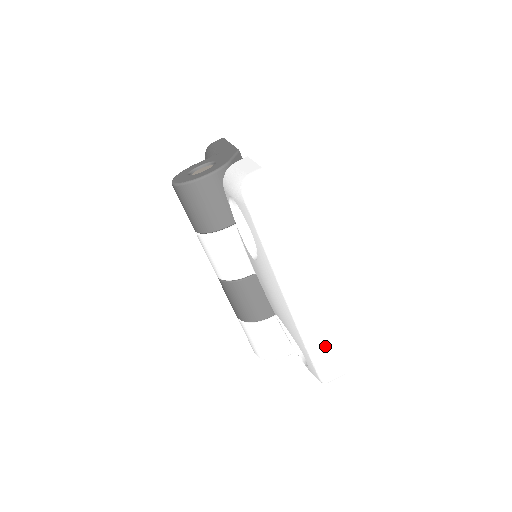
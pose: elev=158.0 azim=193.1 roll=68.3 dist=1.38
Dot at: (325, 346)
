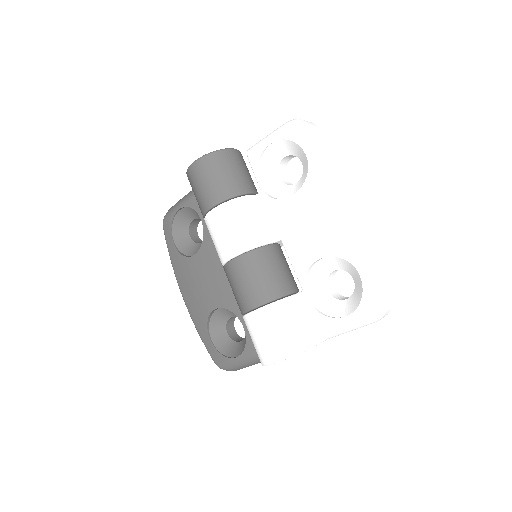
Dot at: (378, 252)
